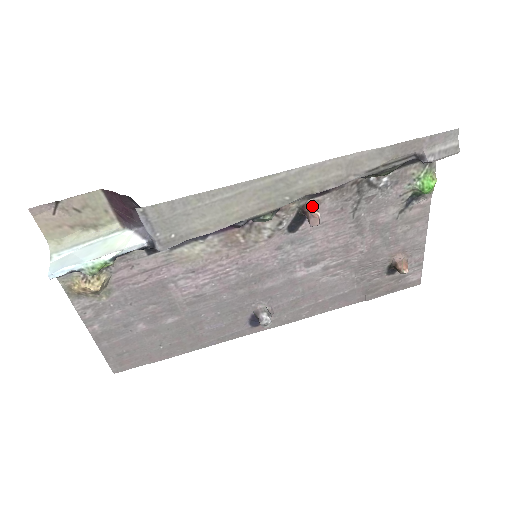
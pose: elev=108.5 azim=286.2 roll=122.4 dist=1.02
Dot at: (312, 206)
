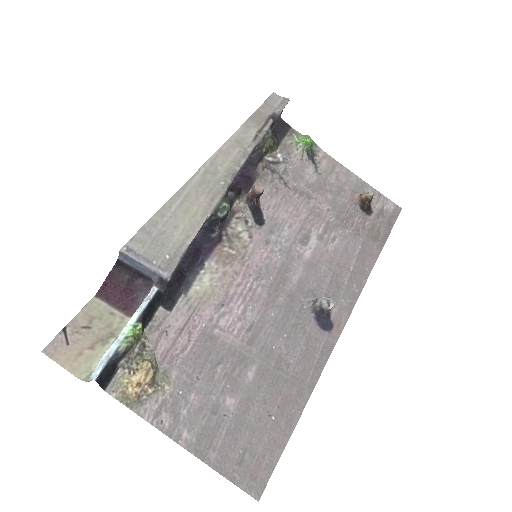
Dot at: occluded
